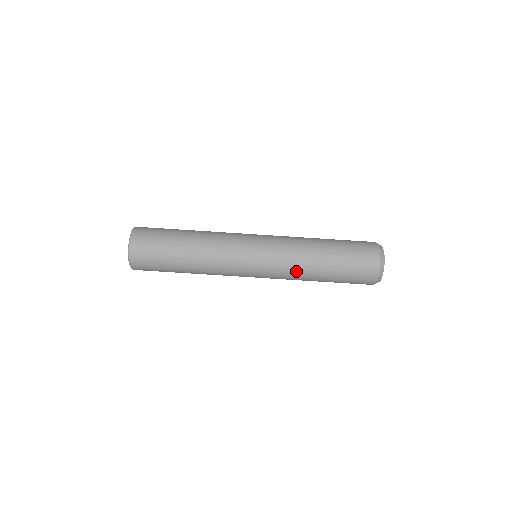
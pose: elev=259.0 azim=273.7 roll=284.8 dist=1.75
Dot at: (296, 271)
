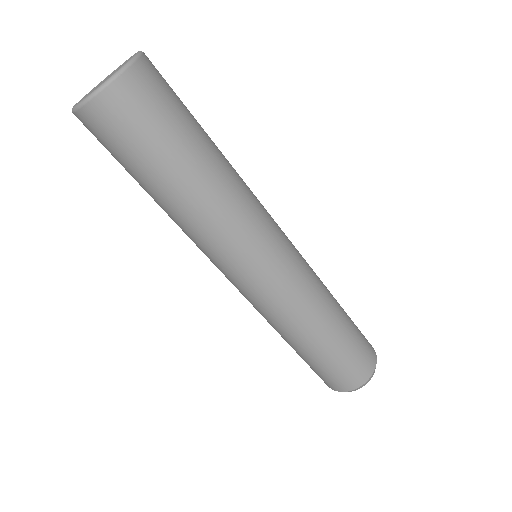
Dot at: (284, 324)
